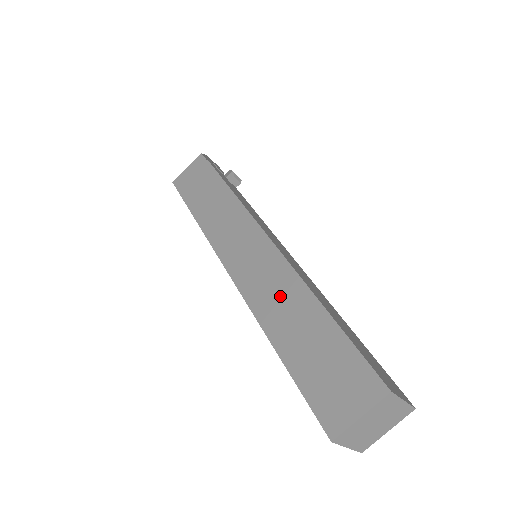
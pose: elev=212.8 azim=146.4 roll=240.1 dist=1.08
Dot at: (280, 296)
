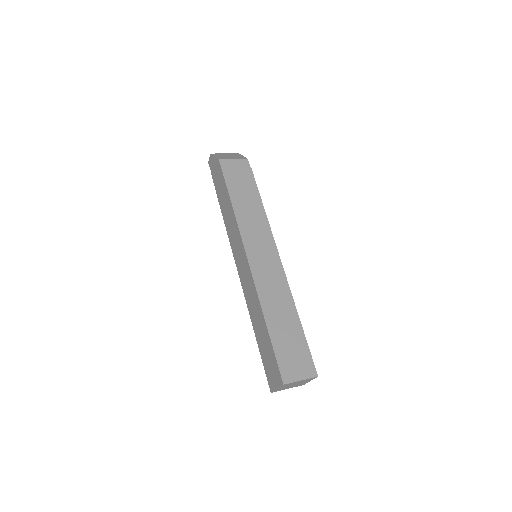
Dot at: (278, 297)
